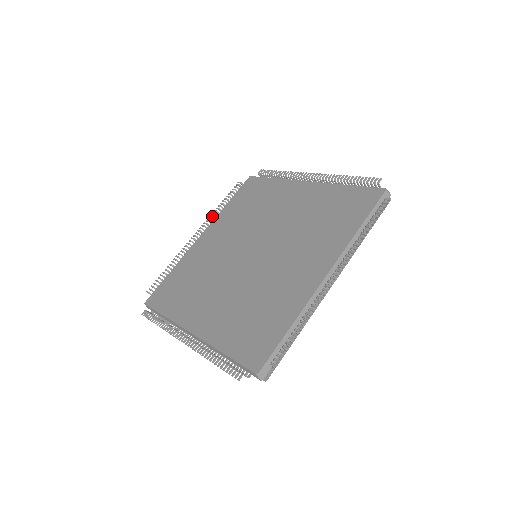
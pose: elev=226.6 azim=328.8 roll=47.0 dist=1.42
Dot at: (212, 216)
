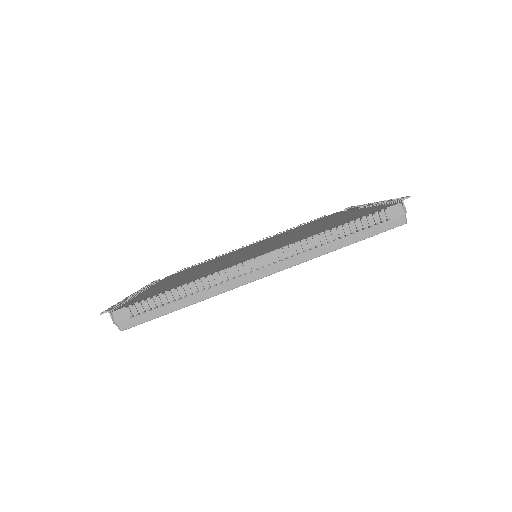
Dot at: (146, 286)
